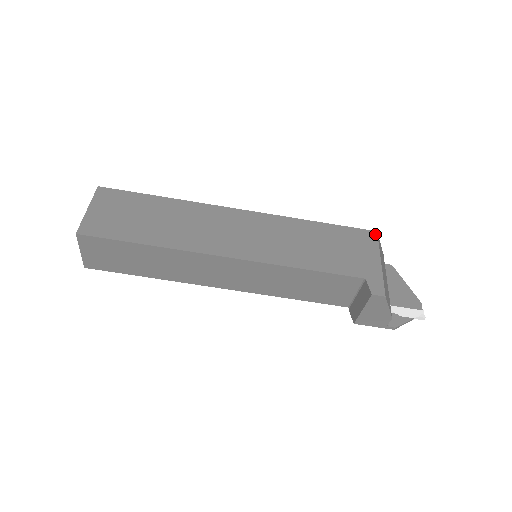
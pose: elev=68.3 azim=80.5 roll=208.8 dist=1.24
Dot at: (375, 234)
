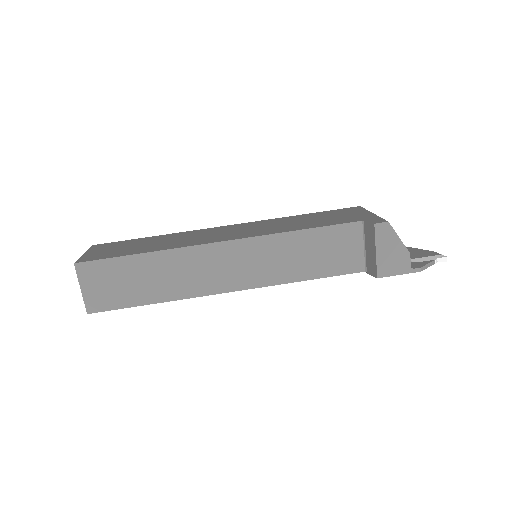
Dot at: (359, 207)
